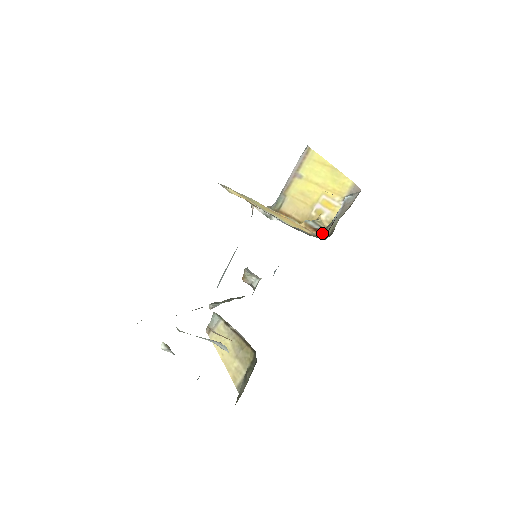
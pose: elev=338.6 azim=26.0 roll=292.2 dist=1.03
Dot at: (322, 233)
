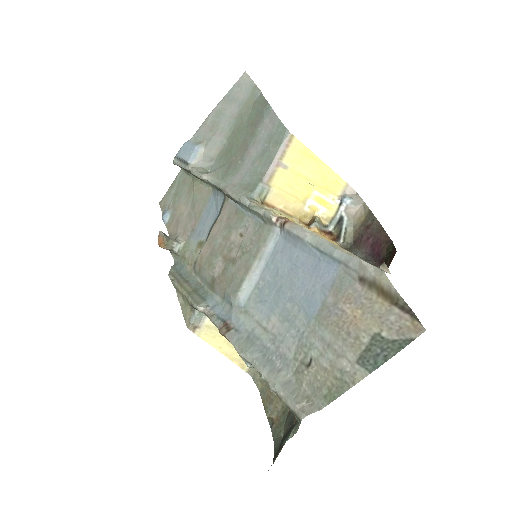
Dot at: (342, 241)
